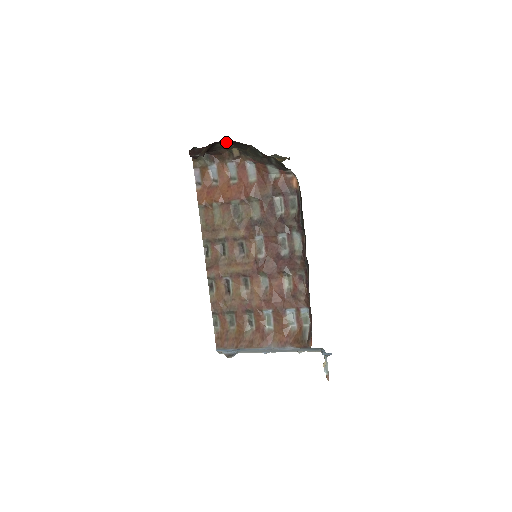
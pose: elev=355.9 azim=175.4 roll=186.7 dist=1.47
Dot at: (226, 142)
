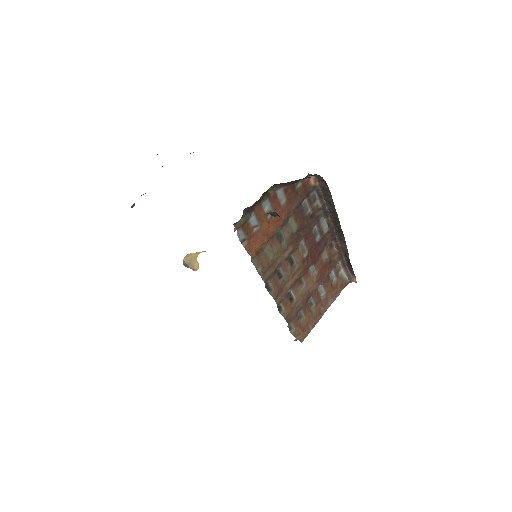
Dot at: occluded
